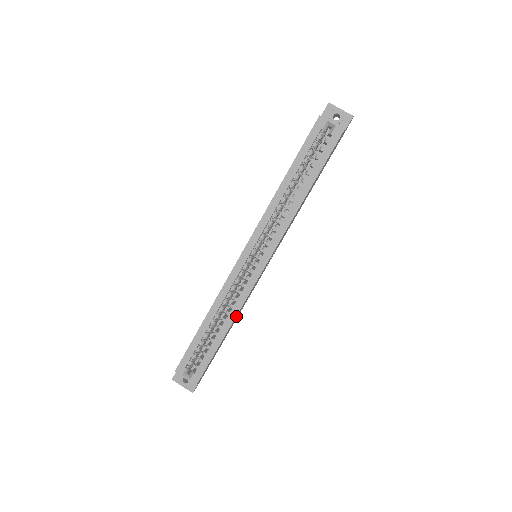
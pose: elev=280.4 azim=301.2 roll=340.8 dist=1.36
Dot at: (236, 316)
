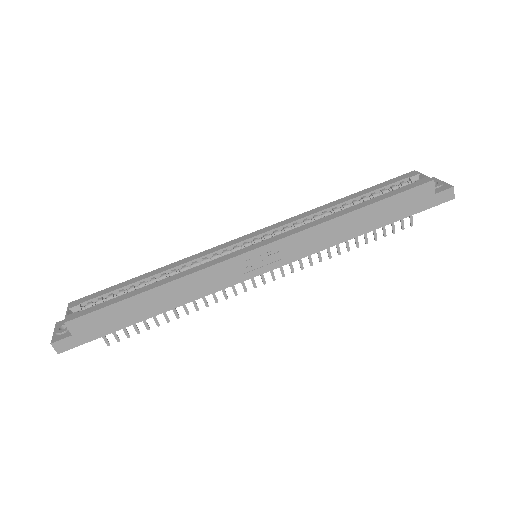
Dot at: (178, 281)
